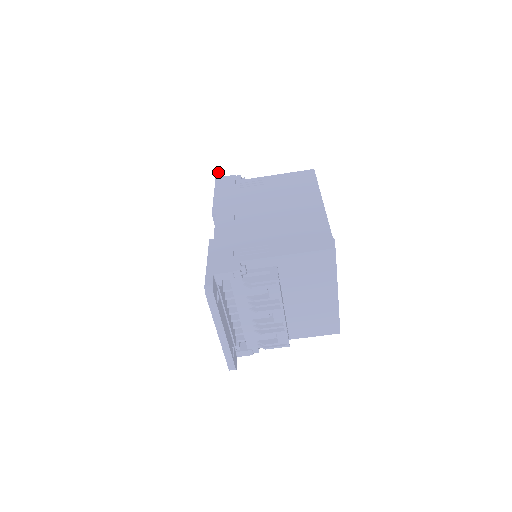
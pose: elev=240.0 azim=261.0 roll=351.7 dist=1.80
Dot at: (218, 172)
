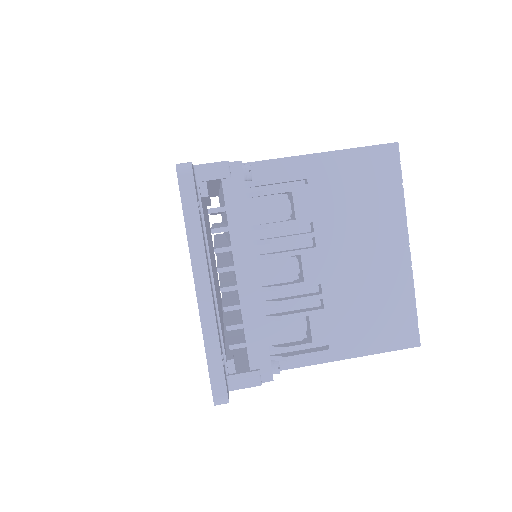
Dot at: occluded
